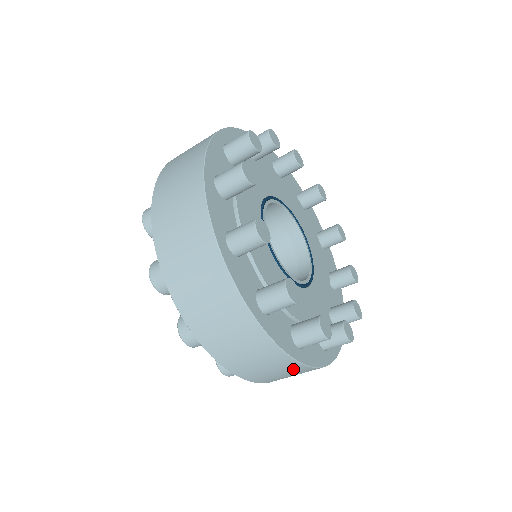
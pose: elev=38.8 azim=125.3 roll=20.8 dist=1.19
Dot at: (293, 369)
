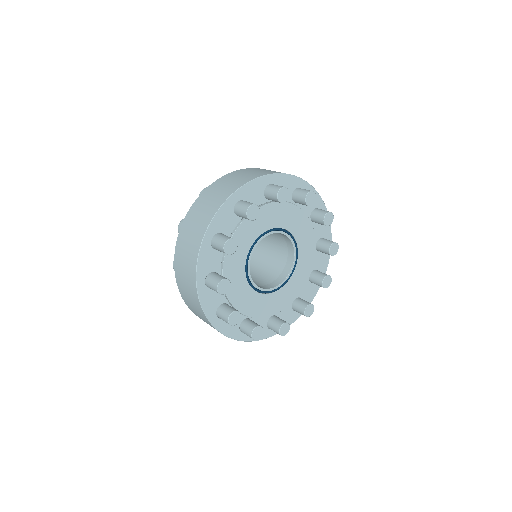
Dot at: occluded
